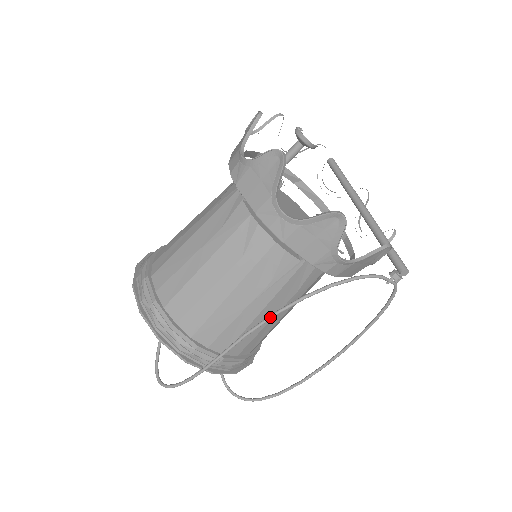
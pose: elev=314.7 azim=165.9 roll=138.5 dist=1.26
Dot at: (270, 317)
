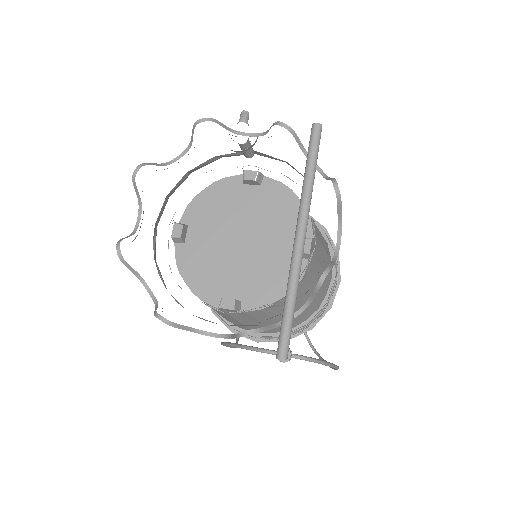
Dot at: (221, 344)
